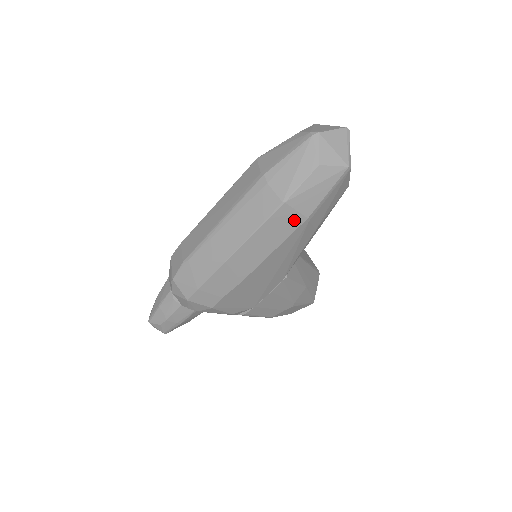
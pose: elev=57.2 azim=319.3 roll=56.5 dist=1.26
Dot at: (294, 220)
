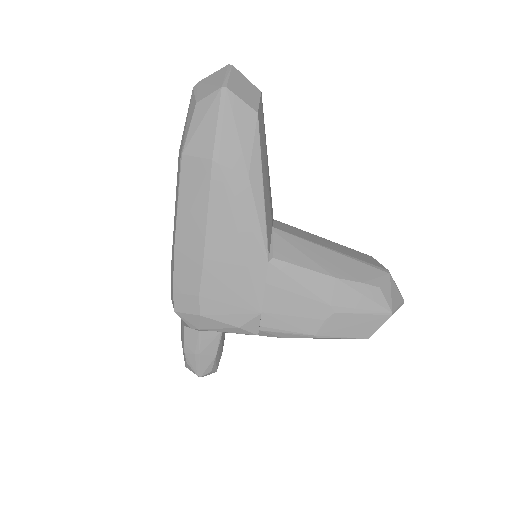
Dot at: (202, 169)
